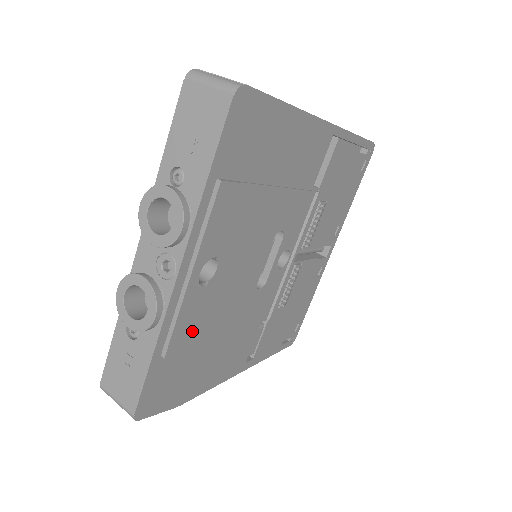
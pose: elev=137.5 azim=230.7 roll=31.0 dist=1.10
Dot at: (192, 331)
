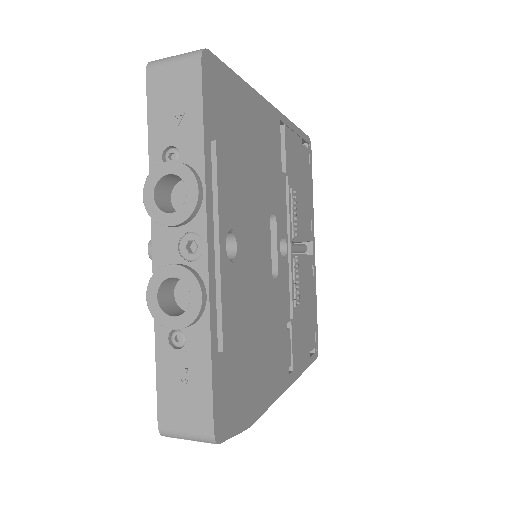
Dot at: (236, 322)
